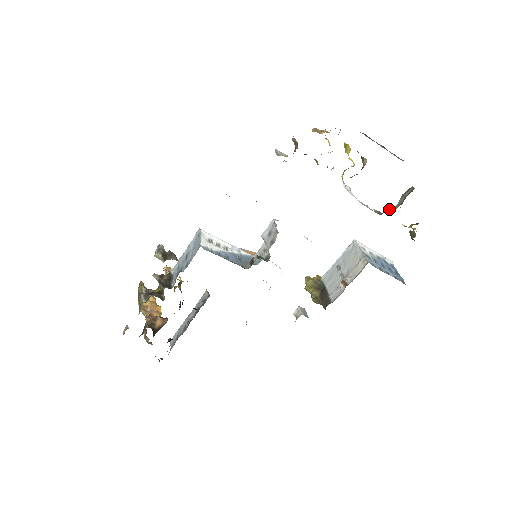
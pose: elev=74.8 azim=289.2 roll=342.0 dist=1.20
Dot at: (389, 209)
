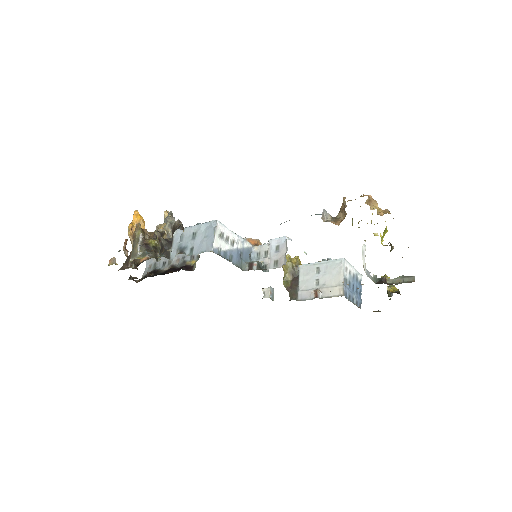
Dot at: (385, 279)
